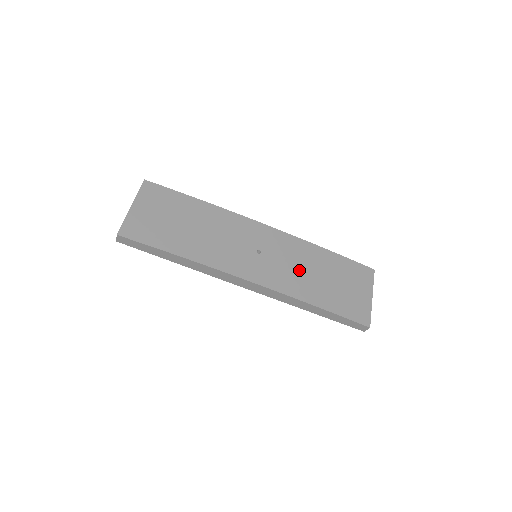
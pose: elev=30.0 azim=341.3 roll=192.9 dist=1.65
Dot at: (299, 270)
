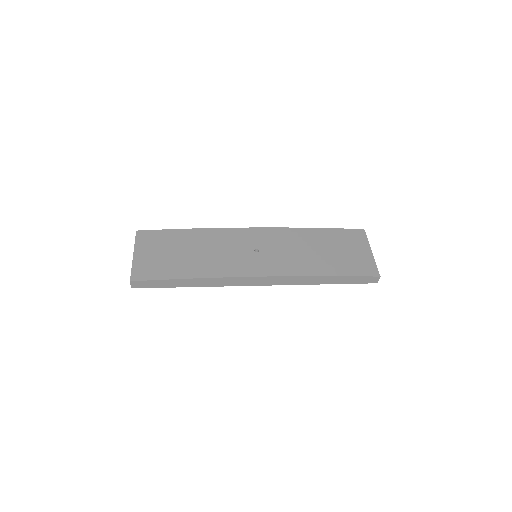
Dot at: (298, 253)
